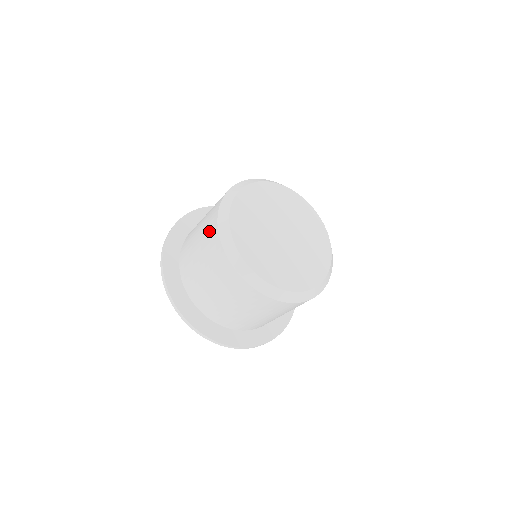
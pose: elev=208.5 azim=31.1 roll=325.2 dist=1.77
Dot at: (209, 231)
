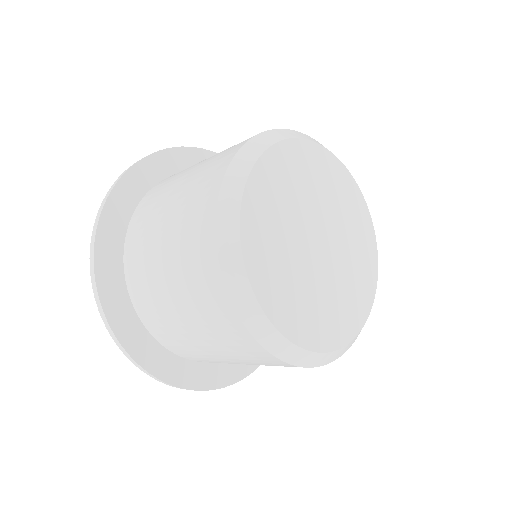
Dot at: (214, 315)
